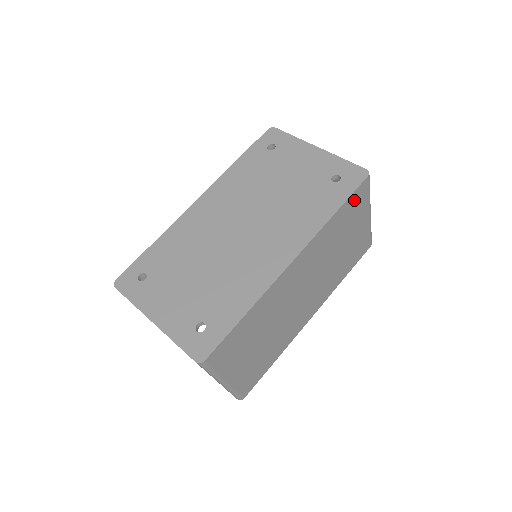
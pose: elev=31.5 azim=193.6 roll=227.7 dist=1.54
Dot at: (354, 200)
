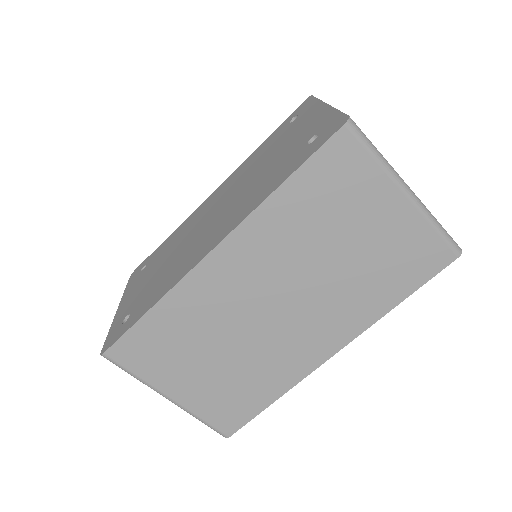
Dot at: (328, 166)
